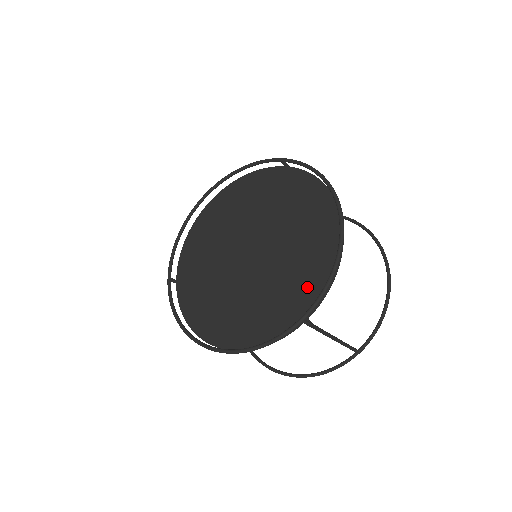
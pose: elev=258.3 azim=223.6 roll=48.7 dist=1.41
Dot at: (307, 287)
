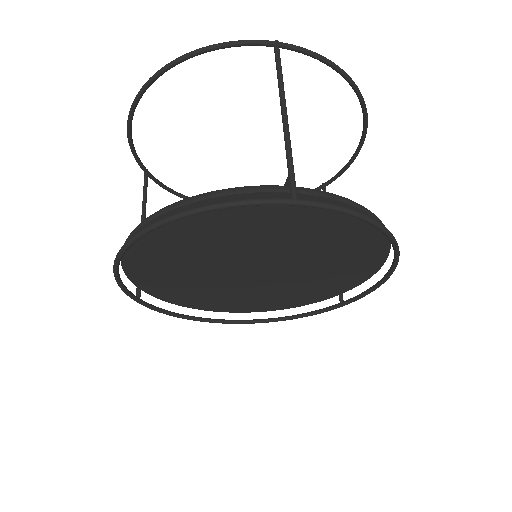
Dot at: (342, 282)
